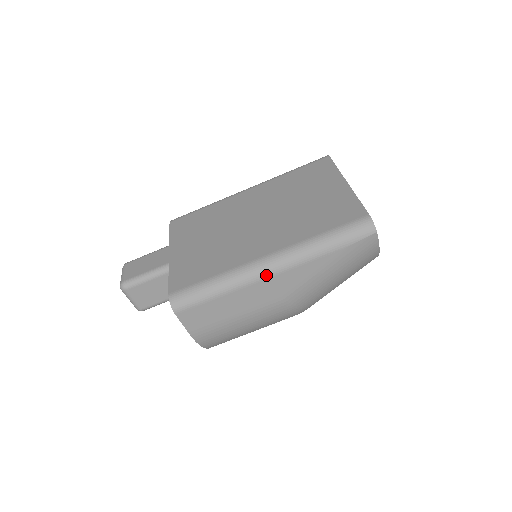
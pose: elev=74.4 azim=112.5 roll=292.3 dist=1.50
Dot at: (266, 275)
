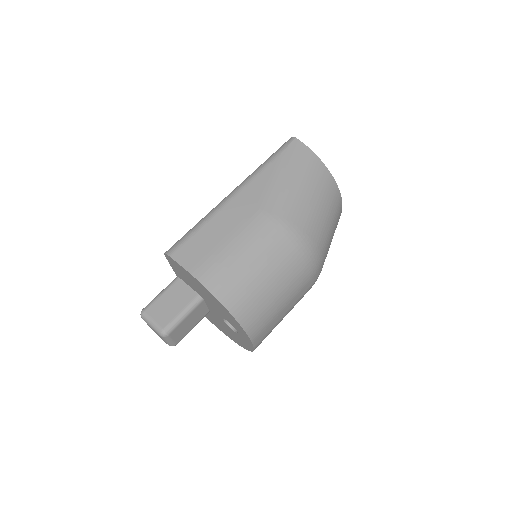
Dot at: (232, 196)
